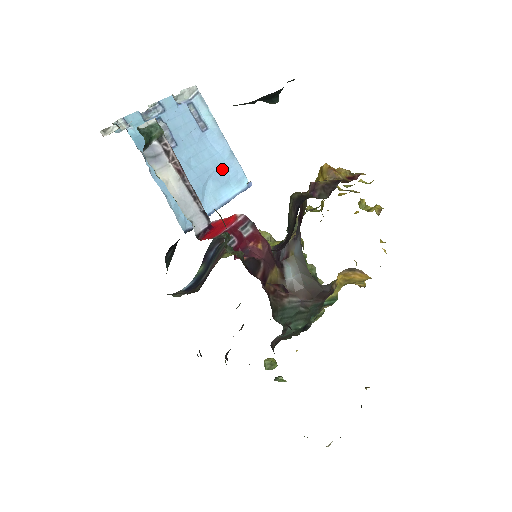
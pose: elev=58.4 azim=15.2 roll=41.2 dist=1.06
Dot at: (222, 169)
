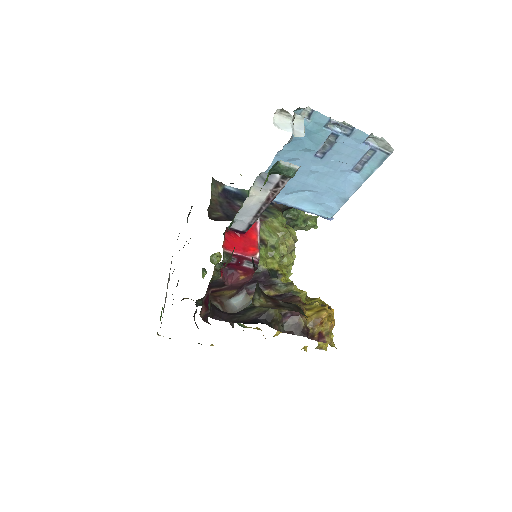
Dot at: (327, 196)
